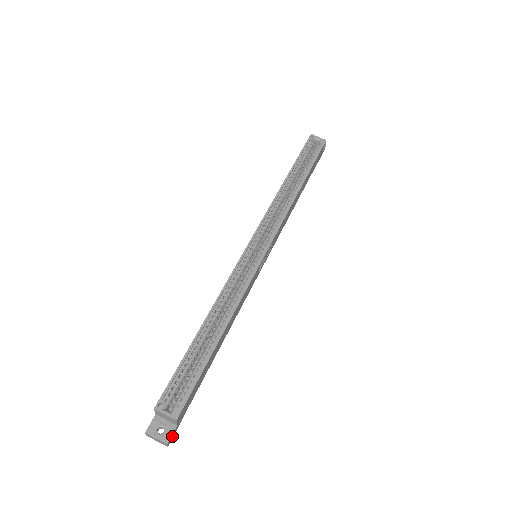
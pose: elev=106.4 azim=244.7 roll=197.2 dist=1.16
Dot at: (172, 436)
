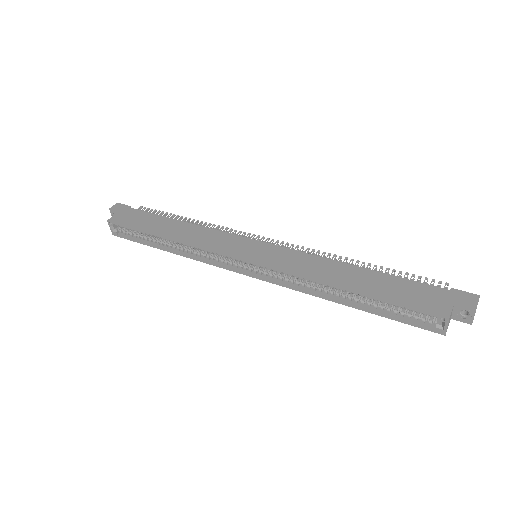
Dot at: occluded
